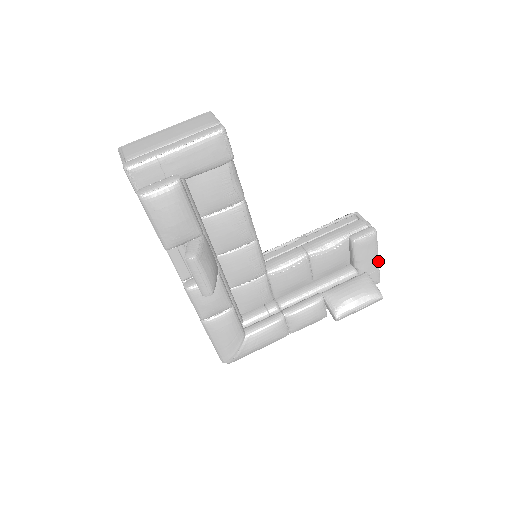
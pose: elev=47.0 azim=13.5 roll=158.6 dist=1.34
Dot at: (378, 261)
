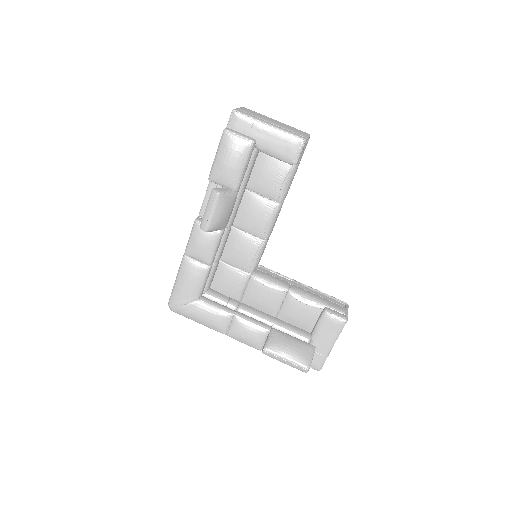
Dot at: (331, 349)
